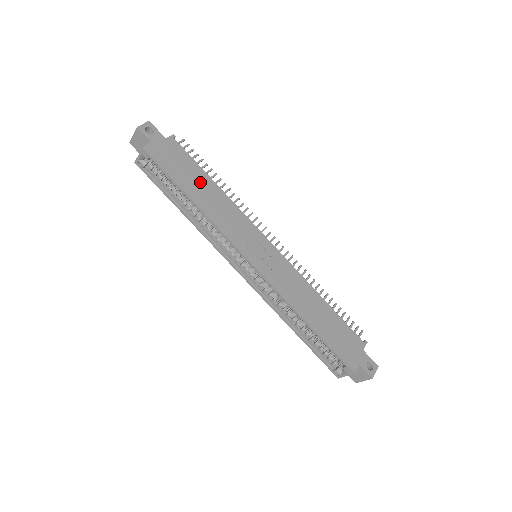
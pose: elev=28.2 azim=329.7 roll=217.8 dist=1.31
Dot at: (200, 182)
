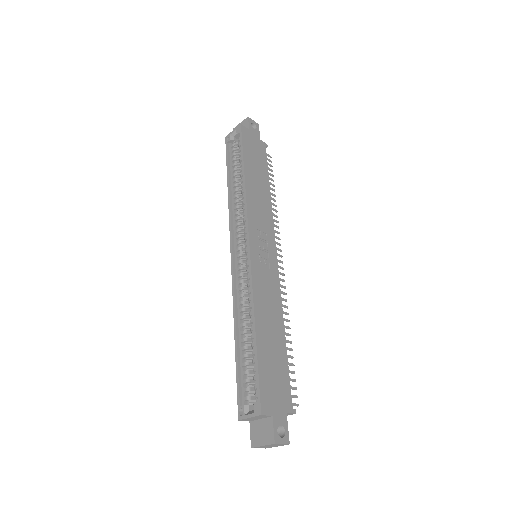
Dot at: (260, 176)
